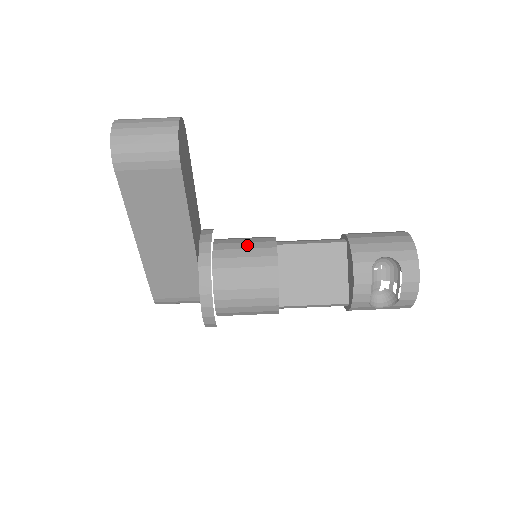
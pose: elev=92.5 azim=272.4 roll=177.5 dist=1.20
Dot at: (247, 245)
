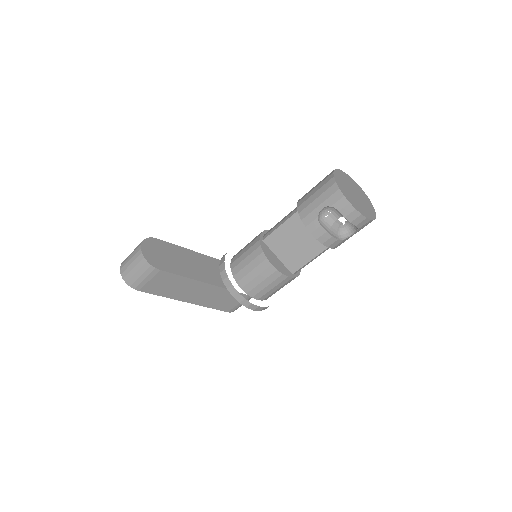
Dot at: (246, 254)
